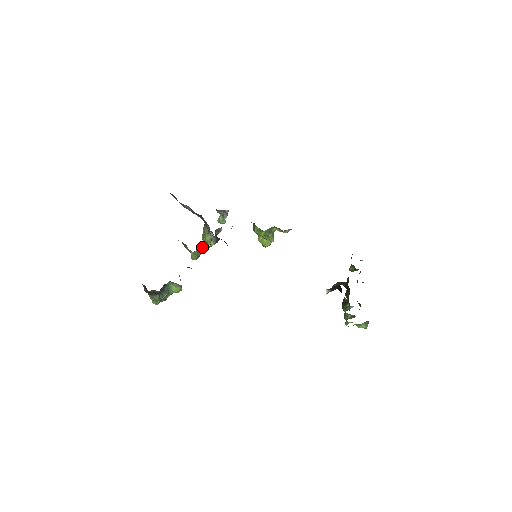
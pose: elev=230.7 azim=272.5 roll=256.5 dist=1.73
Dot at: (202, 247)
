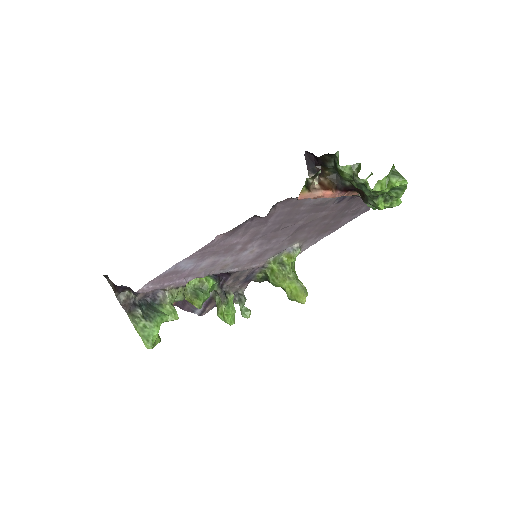
Dot at: occluded
